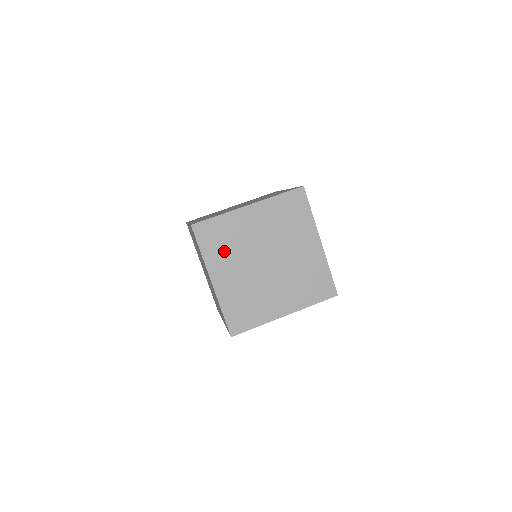
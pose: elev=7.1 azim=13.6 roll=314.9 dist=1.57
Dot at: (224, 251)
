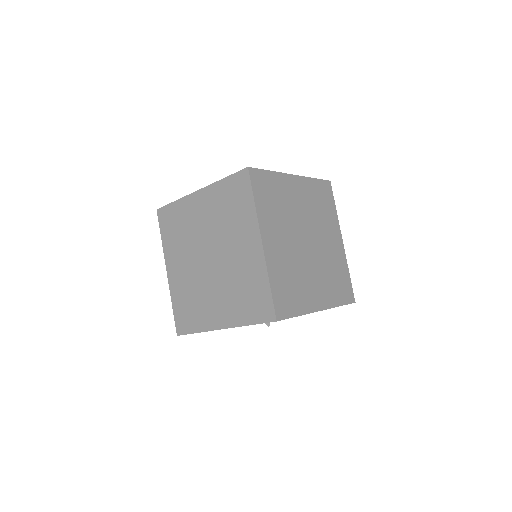
Dot at: (274, 212)
